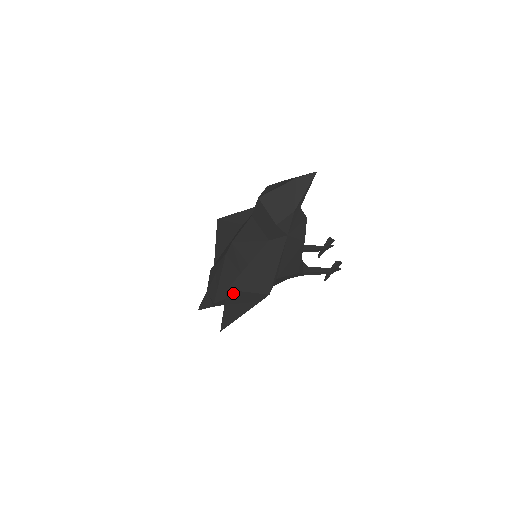
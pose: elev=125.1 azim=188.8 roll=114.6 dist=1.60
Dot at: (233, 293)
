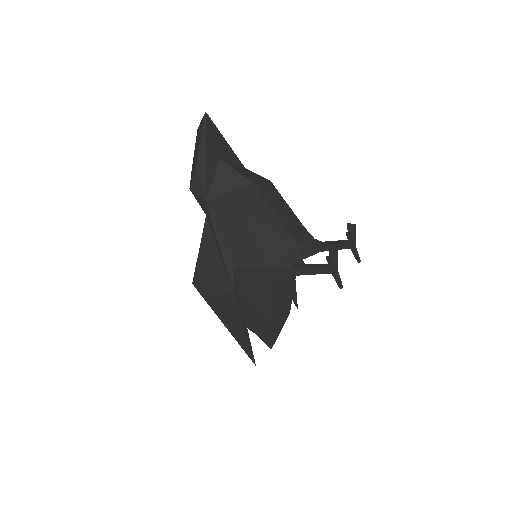
Dot at: (203, 290)
